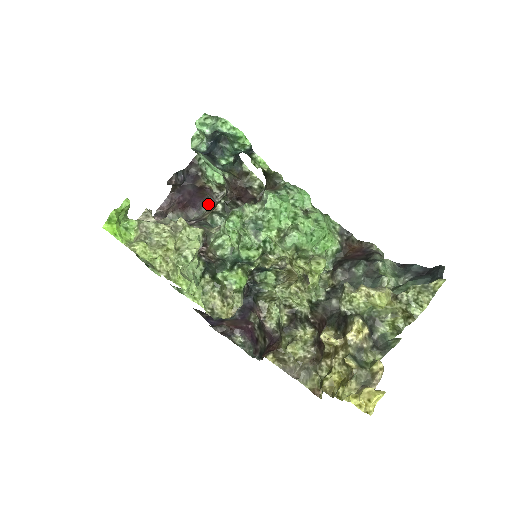
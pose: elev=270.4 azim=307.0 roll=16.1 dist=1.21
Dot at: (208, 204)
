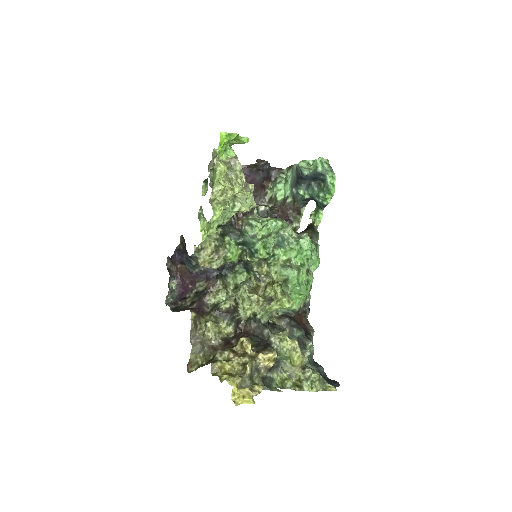
Dot at: occluded
